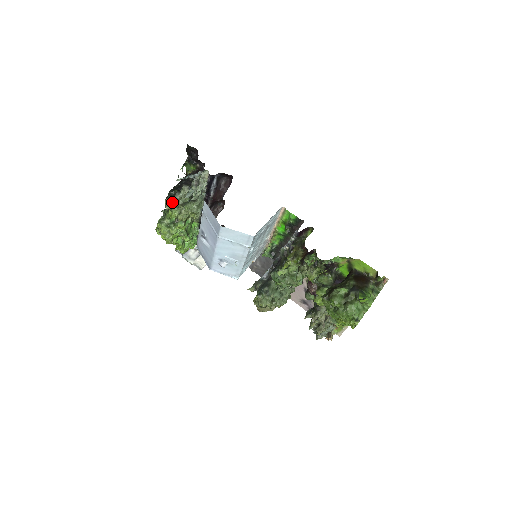
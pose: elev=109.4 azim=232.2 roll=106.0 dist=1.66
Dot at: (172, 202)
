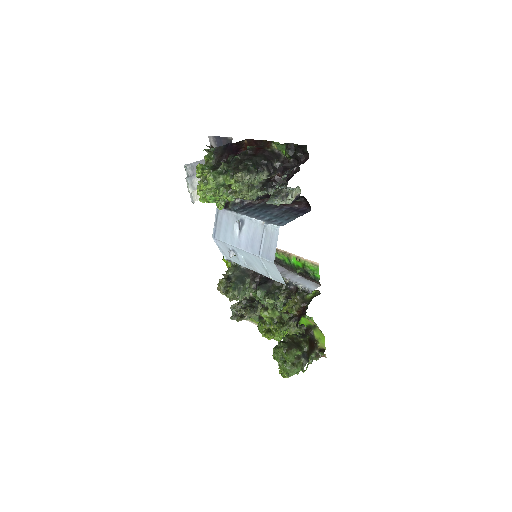
Dot at: (244, 179)
